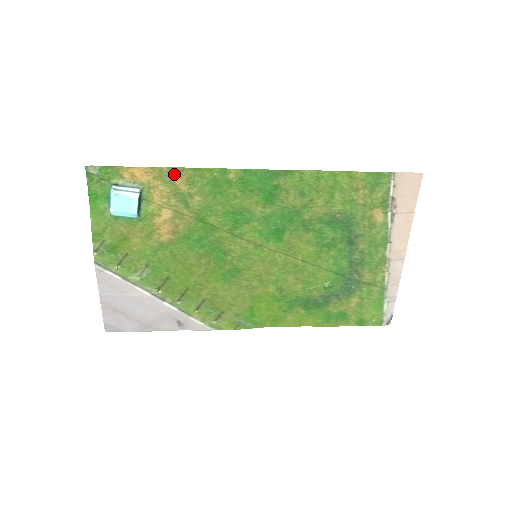
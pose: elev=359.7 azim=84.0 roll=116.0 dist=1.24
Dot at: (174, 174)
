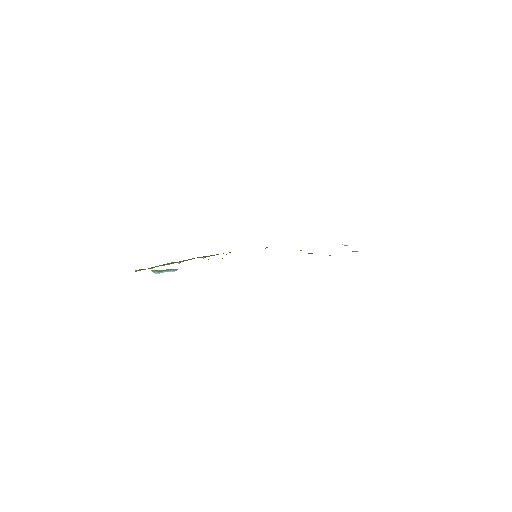
Dot at: occluded
